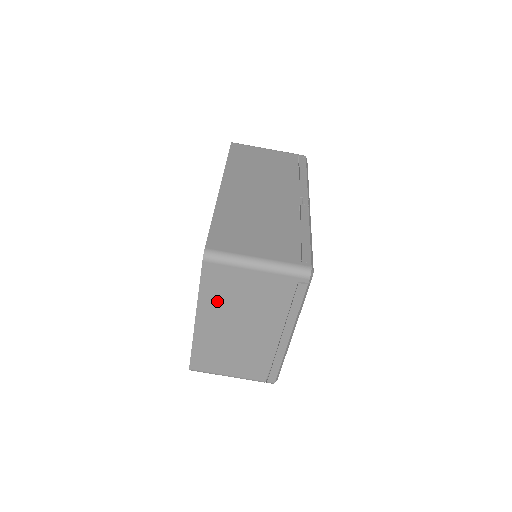
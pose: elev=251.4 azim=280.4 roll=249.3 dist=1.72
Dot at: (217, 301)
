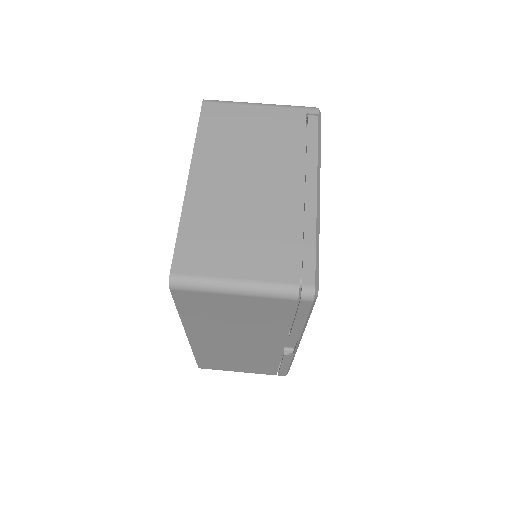
Dot at: (218, 146)
